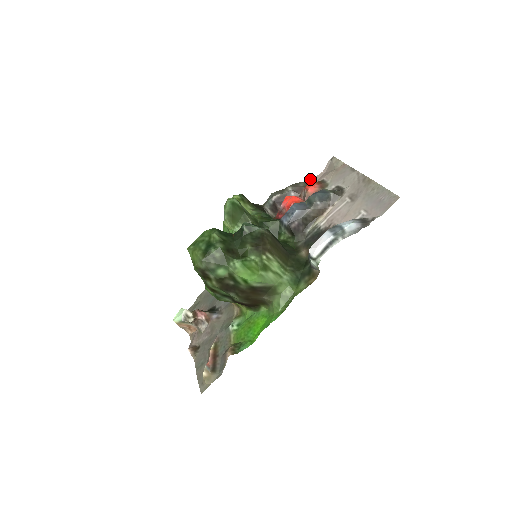
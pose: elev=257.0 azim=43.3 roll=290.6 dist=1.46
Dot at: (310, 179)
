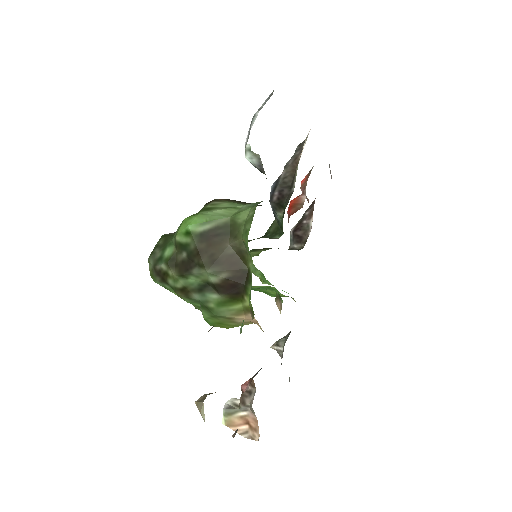
Dot at: occluded
